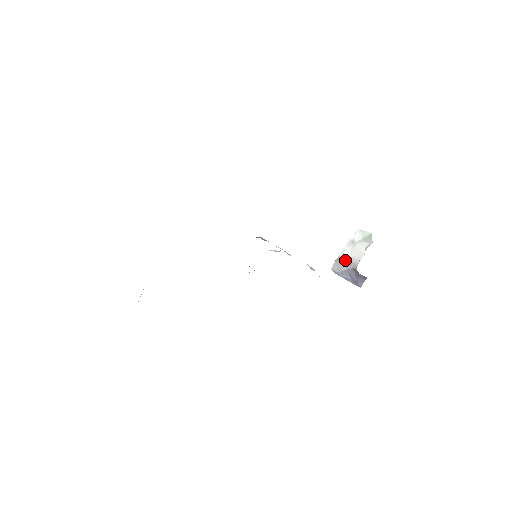
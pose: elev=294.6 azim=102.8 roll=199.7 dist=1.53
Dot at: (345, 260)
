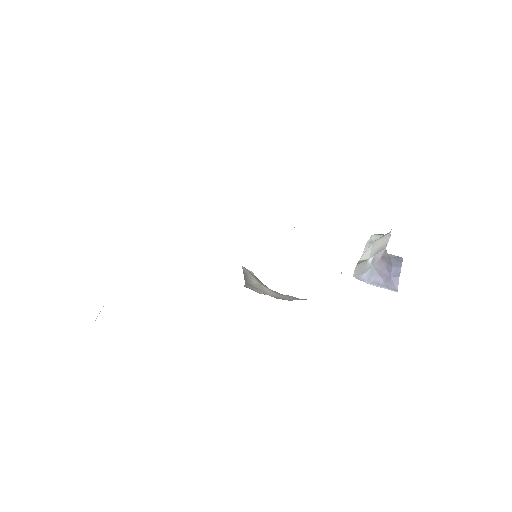
Dot at: (368, 258)
